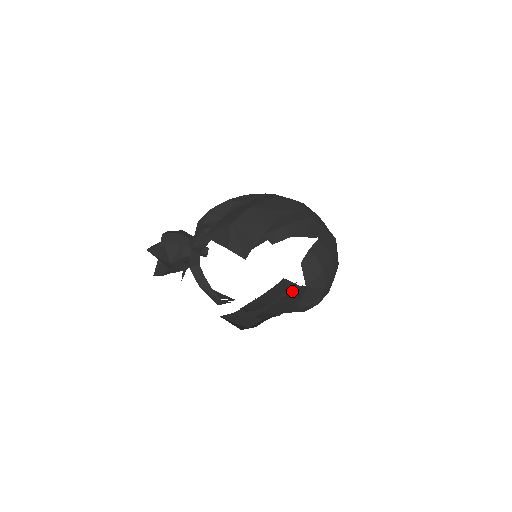
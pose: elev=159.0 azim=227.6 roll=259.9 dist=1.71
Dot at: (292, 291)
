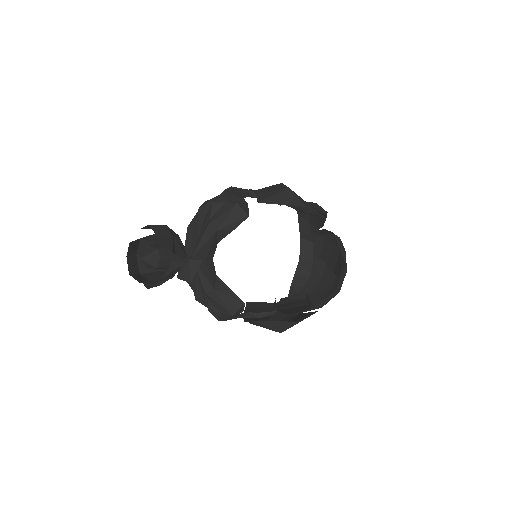
Dot at: (277, 304)
